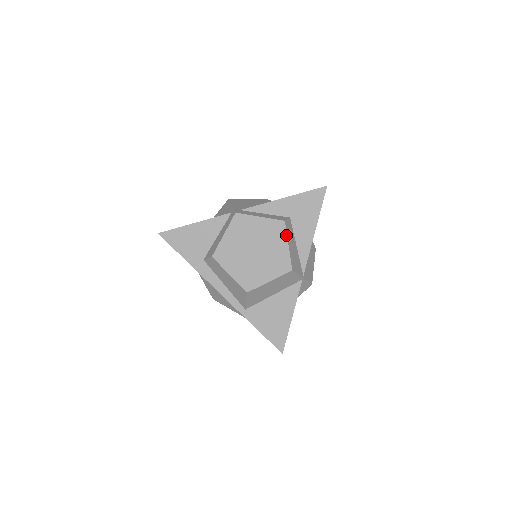
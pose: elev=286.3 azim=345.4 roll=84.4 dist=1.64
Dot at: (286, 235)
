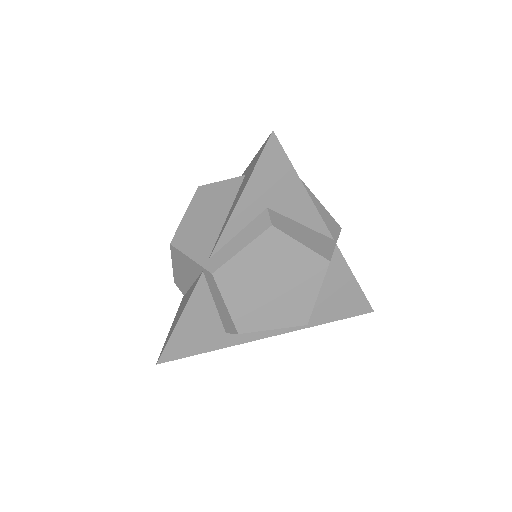
Dot at: (289, 237)
